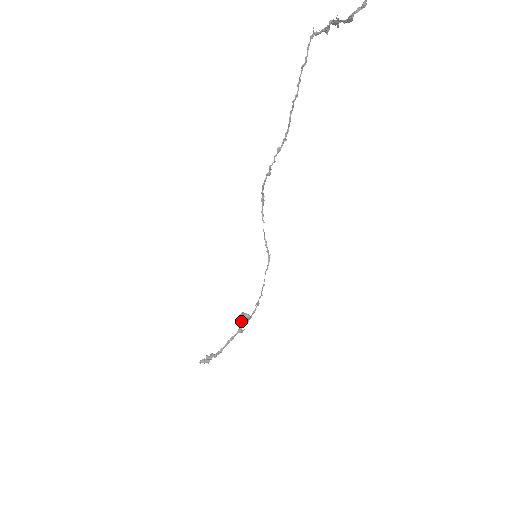
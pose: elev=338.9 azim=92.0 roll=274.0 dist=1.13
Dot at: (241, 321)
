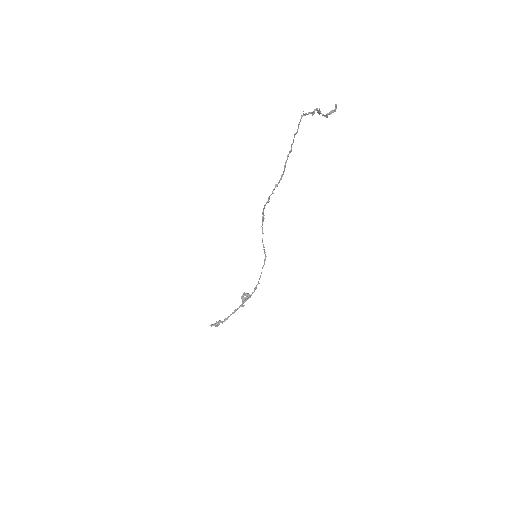
Dot at: (243, 298)
